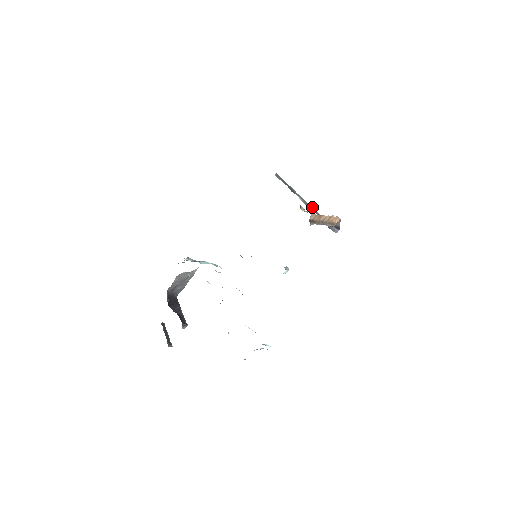
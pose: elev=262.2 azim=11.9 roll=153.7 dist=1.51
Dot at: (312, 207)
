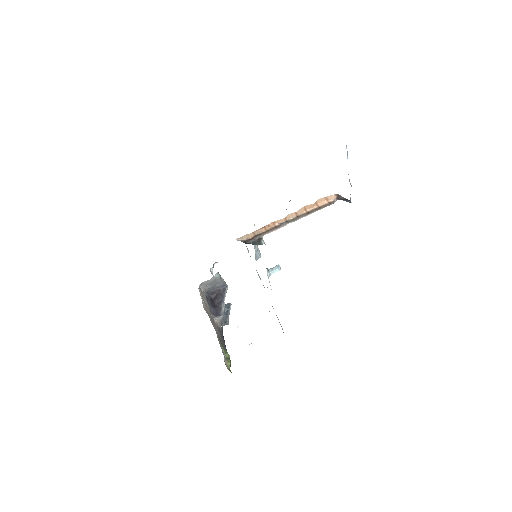
Dot at: occluded
